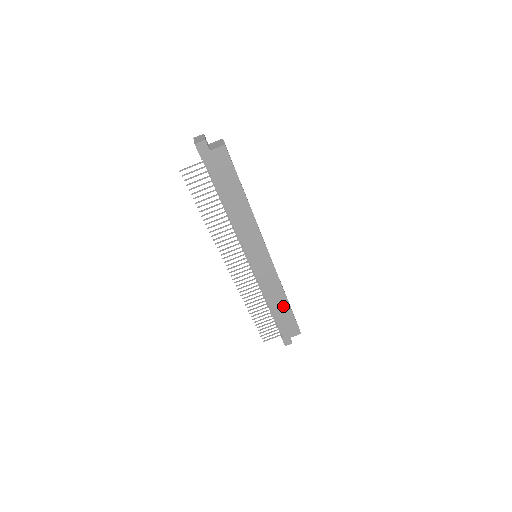
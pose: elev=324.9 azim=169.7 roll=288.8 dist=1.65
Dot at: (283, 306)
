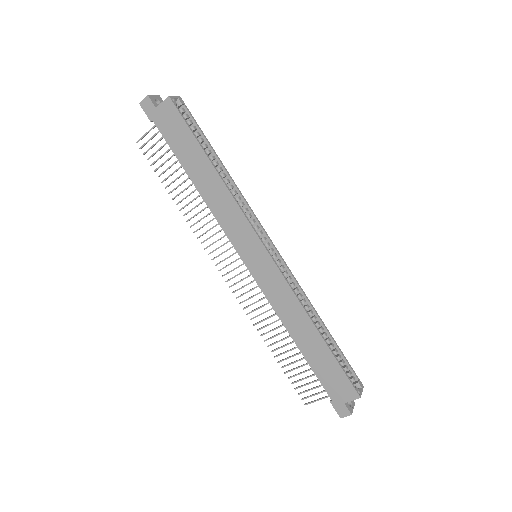
Dot at: (314, 341)
